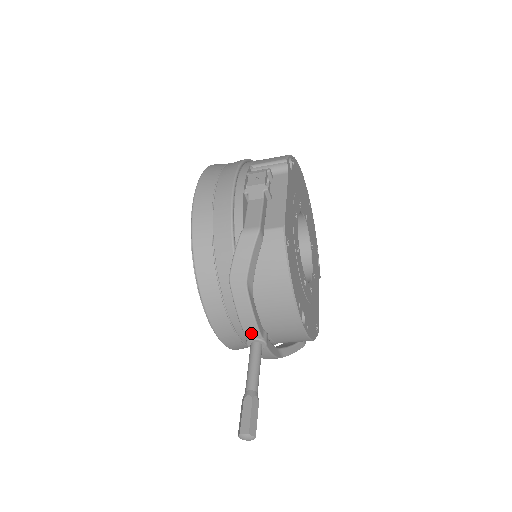
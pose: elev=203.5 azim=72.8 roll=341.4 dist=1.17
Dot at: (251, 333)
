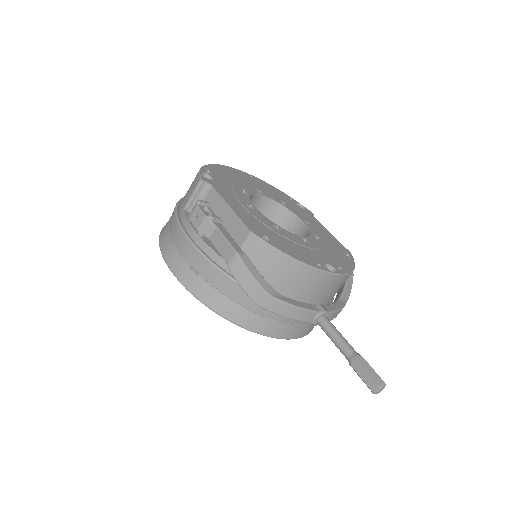
Dot at: (309, 317)
